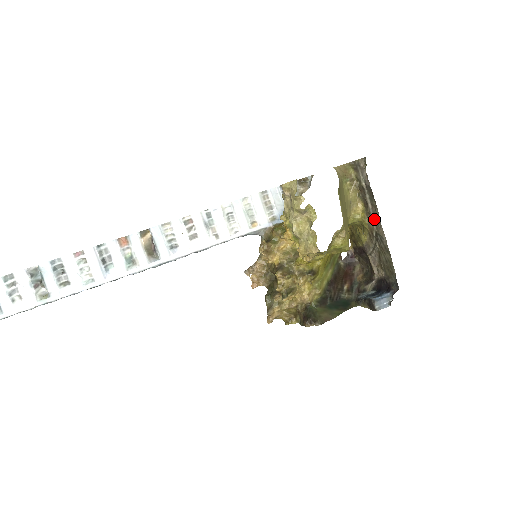
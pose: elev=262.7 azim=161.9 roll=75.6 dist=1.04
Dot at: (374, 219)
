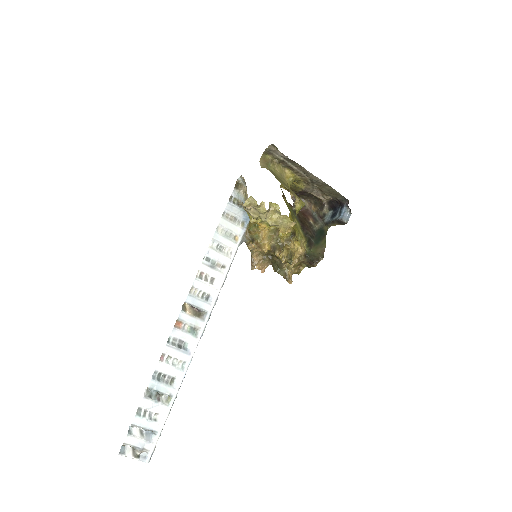
Dot at: (303, 173)
